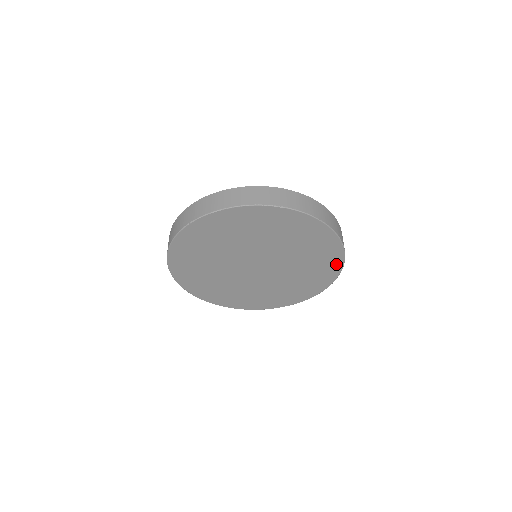
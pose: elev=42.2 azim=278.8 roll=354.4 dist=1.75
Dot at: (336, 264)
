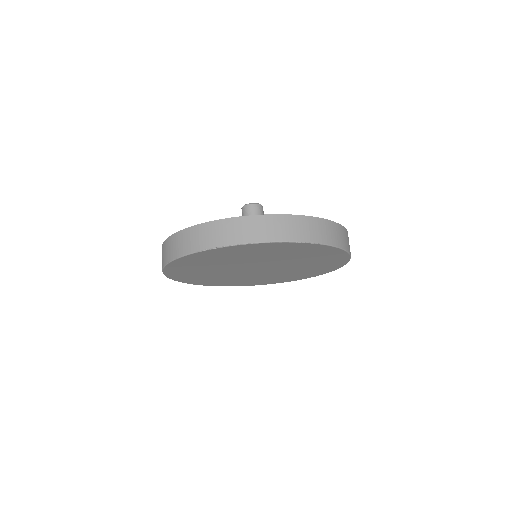
Dot at: (332, 268)
